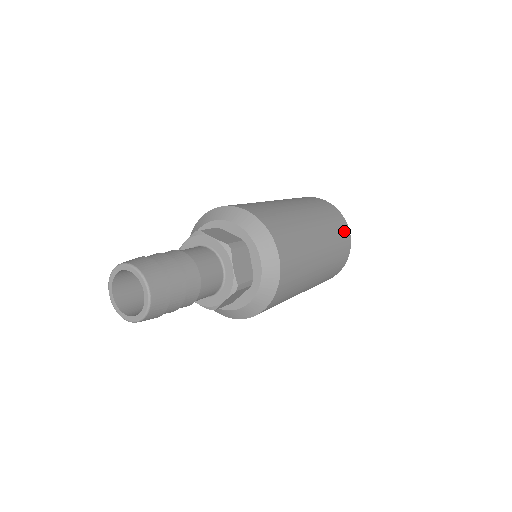
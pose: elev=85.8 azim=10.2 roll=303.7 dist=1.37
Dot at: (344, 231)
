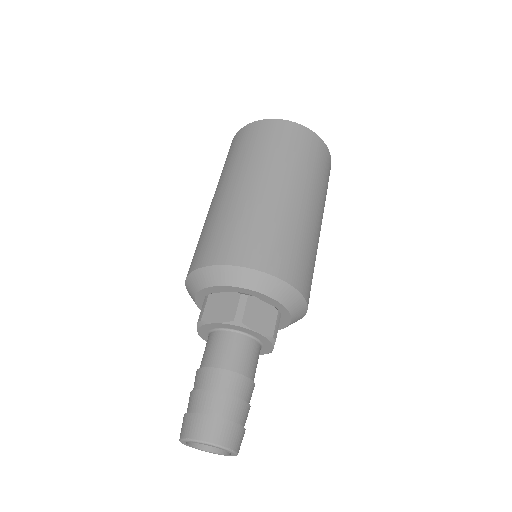
Dot at: (306, 140)
